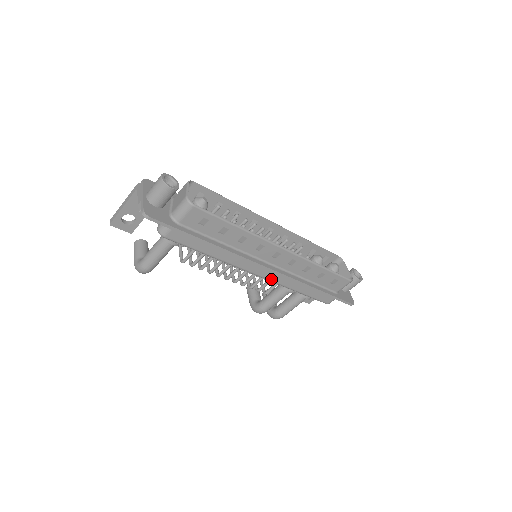
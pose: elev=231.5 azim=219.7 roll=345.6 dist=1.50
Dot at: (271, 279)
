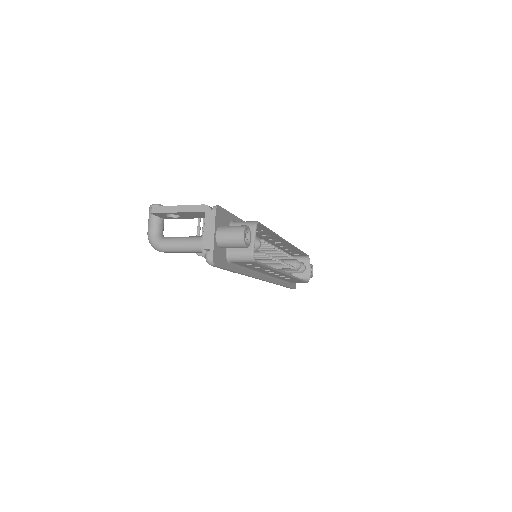
Dot at: occluded
